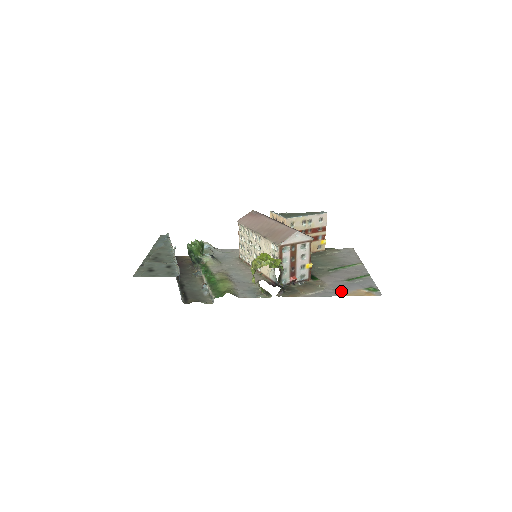
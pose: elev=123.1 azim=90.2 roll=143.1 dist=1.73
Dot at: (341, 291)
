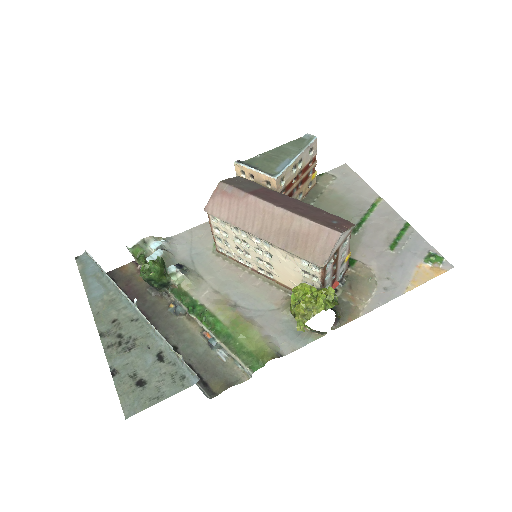
Dot at: (401, 279)
